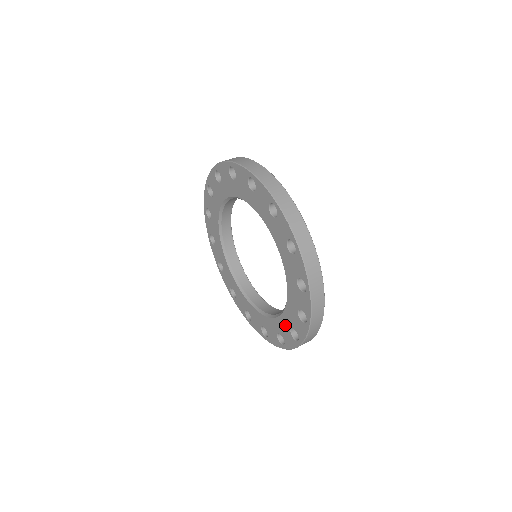
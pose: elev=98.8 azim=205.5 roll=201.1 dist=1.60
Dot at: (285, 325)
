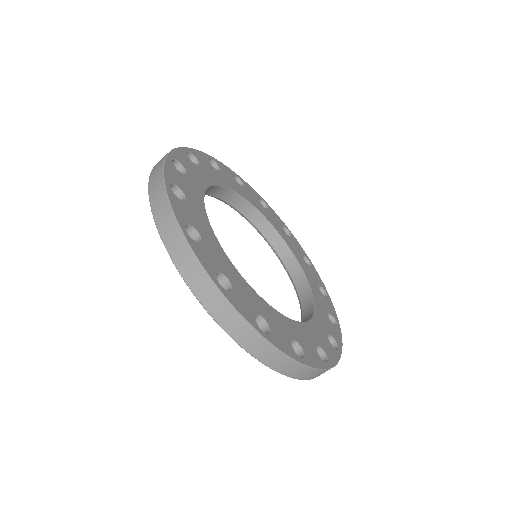
Dot at: occluded
